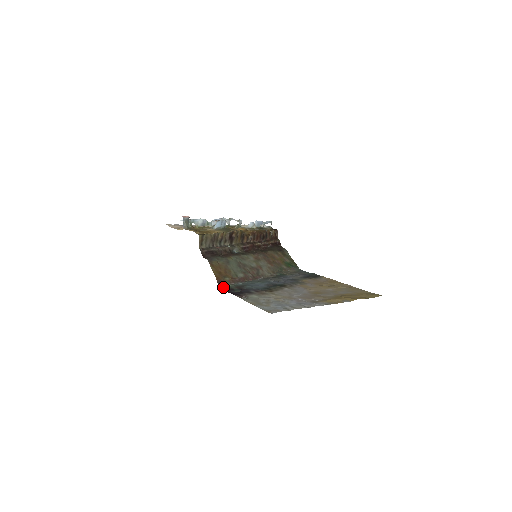
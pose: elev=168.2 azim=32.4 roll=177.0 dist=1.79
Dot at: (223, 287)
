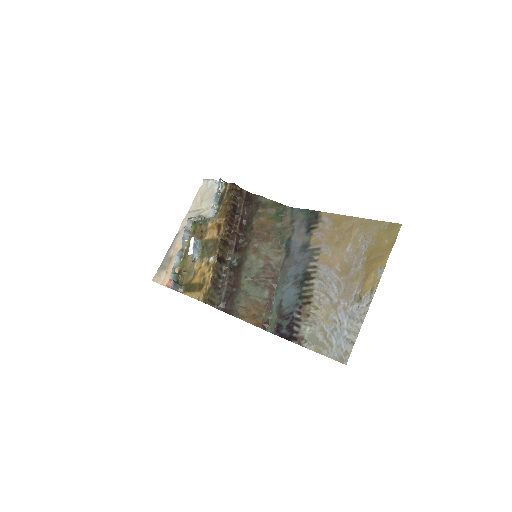
Dot at: (270, 328)
